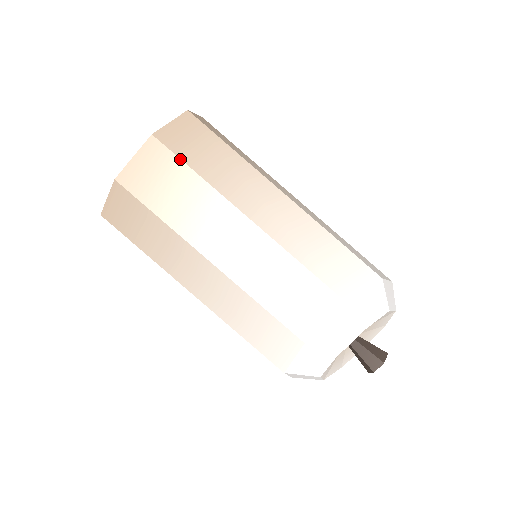
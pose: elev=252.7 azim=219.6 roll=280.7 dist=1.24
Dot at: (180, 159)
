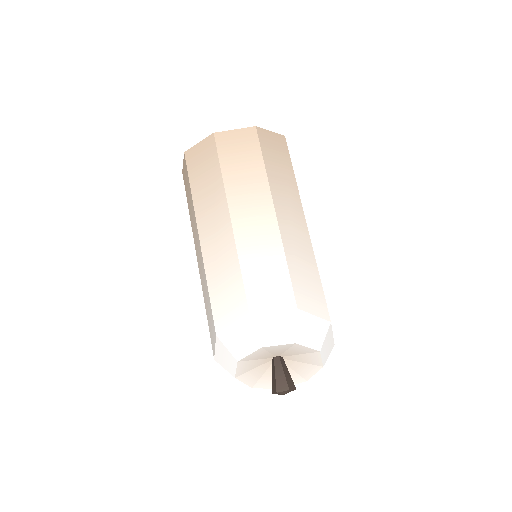
Dot at: (261, 150)
